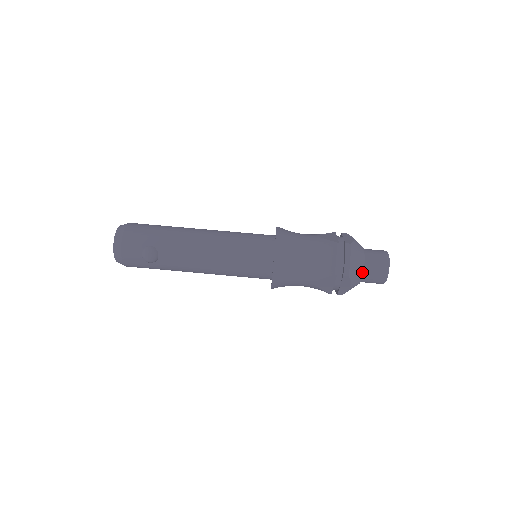
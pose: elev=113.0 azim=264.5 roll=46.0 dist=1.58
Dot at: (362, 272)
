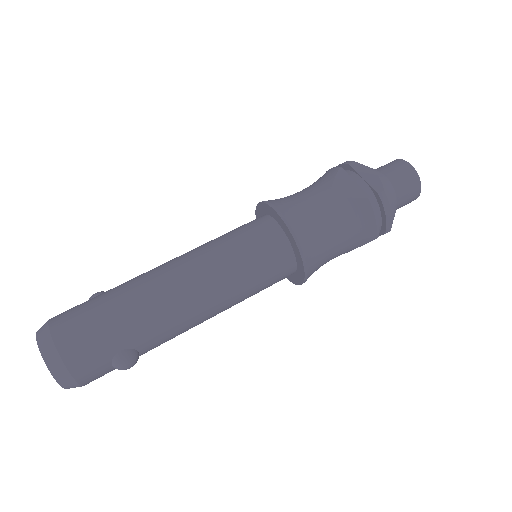
Dot at: occluded
